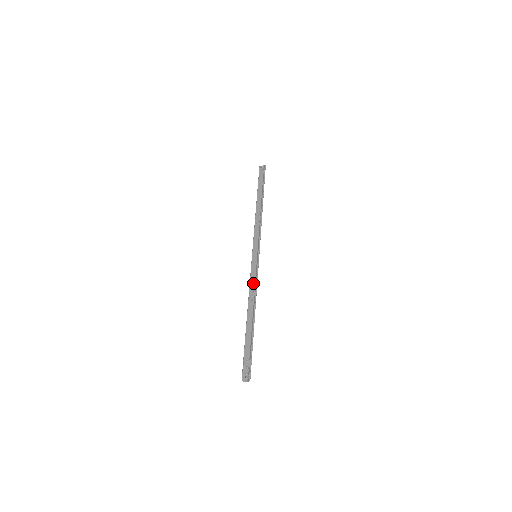
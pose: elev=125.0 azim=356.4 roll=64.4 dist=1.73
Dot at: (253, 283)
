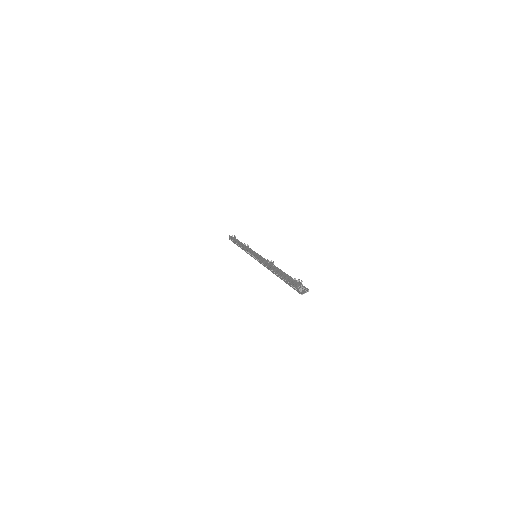
Dot at: occluded
